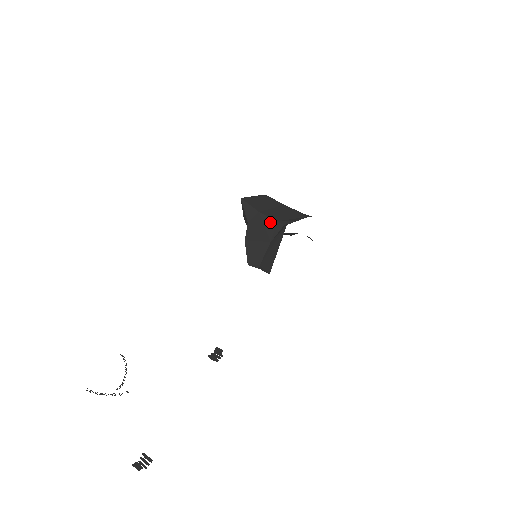
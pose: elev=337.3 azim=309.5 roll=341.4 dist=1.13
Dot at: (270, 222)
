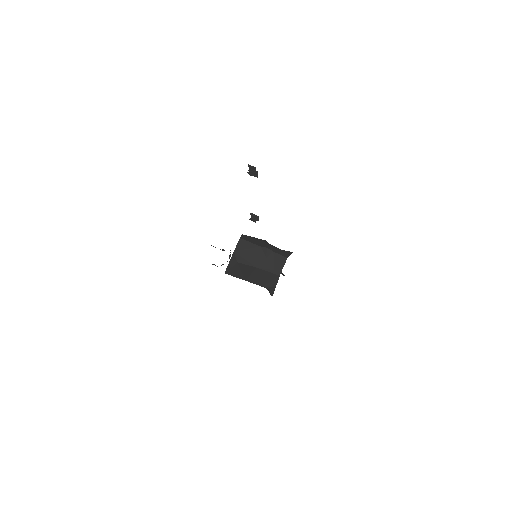
Dot at: occluded
